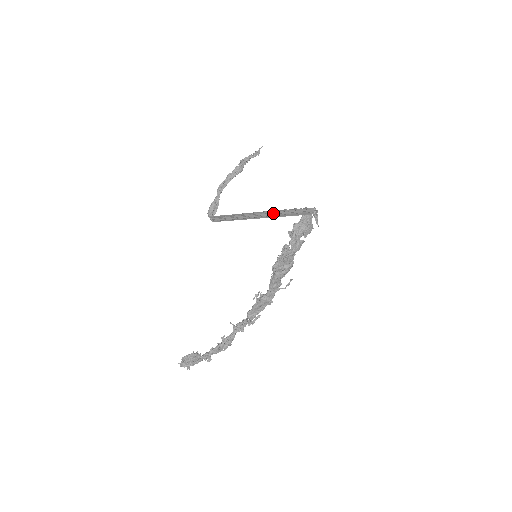
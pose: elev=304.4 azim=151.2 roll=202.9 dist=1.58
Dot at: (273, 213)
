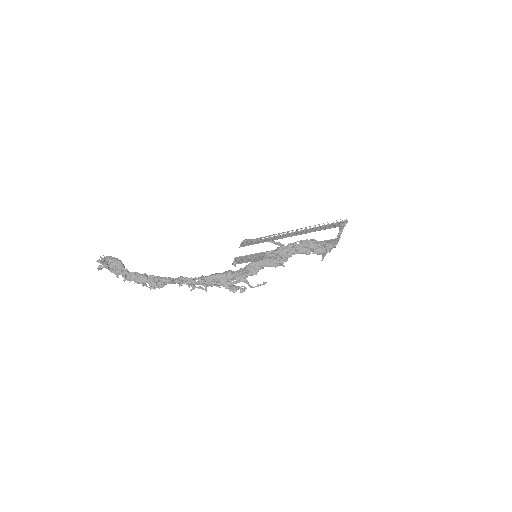
Dot at: (304, 232)
